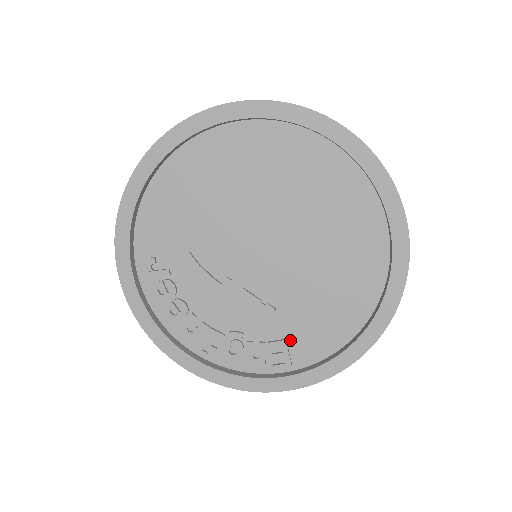
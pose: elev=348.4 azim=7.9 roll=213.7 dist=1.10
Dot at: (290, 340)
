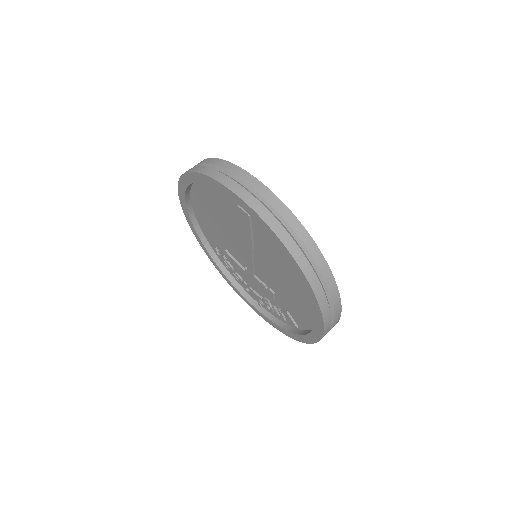
Dot at: (290, 312)
